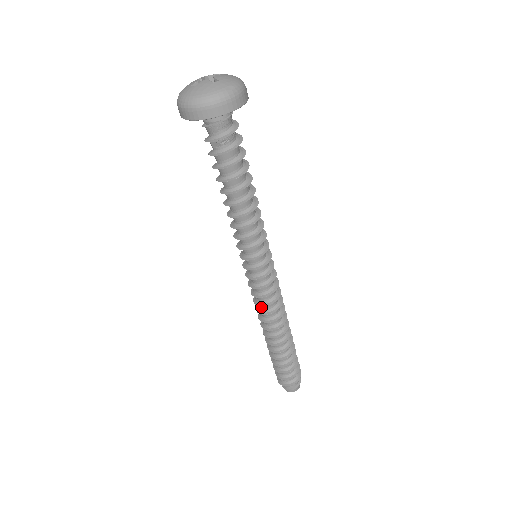
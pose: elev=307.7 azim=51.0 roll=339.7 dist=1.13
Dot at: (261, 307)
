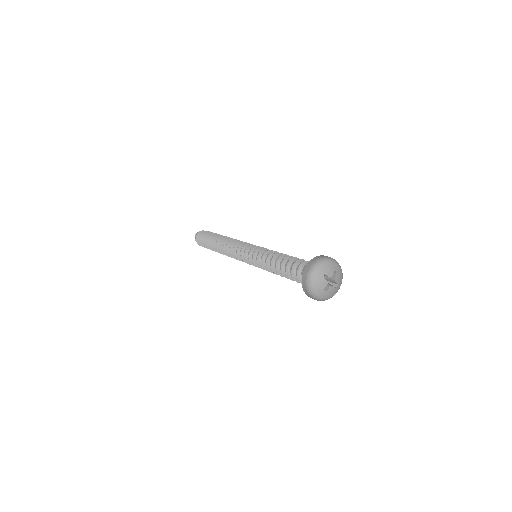
Dot at: occluded
